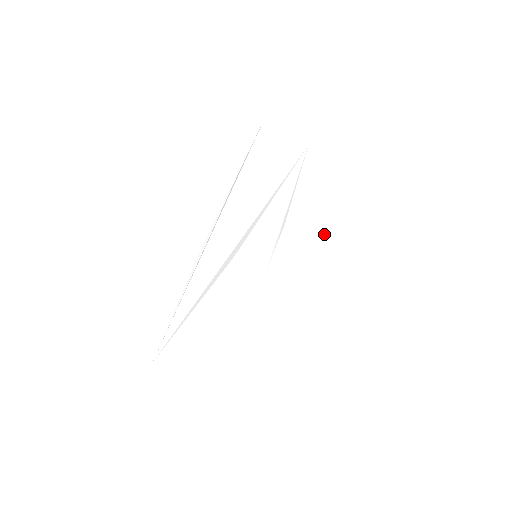
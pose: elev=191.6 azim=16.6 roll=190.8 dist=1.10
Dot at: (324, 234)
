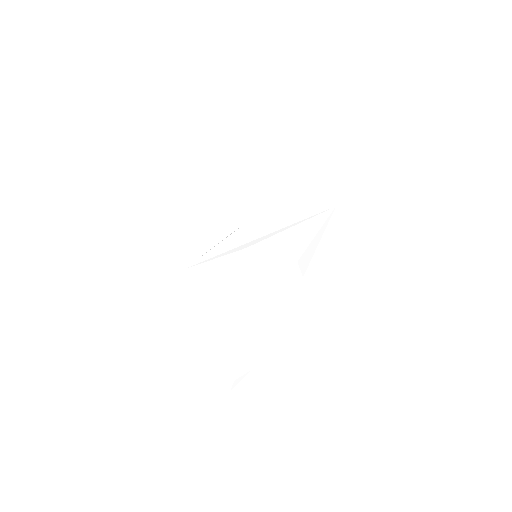
Dot at: occluded
